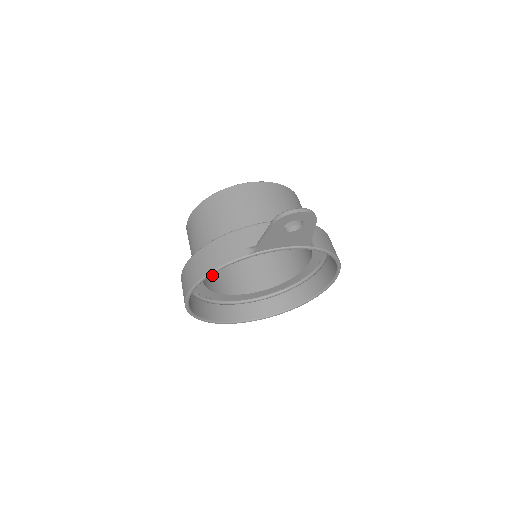
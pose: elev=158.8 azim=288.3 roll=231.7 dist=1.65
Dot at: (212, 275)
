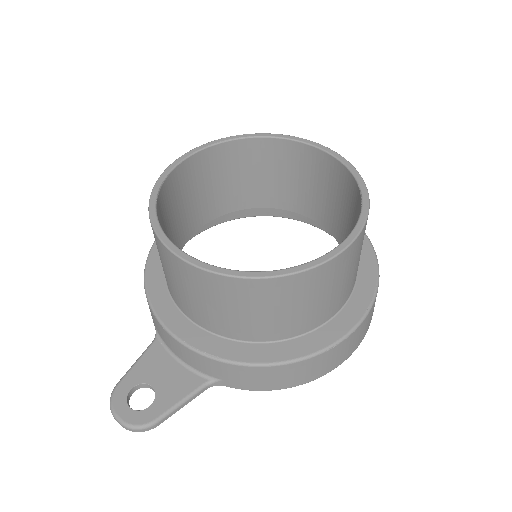
Dot at: (257, 185)
